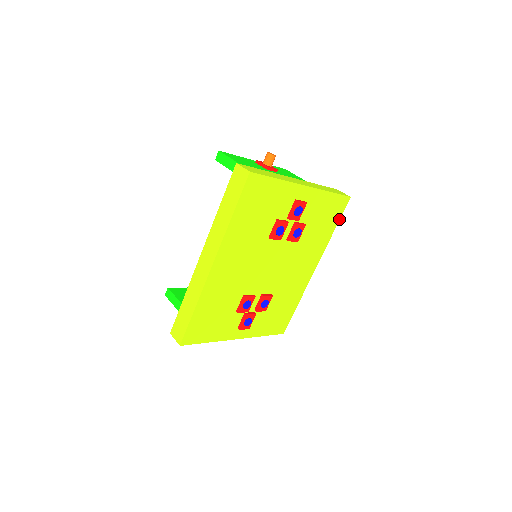
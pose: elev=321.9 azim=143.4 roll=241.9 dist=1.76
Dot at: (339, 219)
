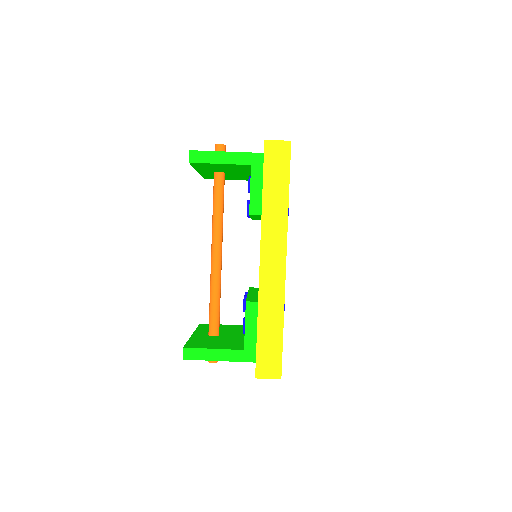
Dot at: occluded
